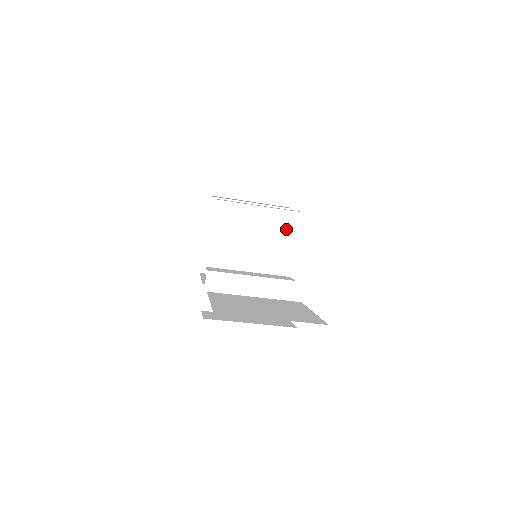
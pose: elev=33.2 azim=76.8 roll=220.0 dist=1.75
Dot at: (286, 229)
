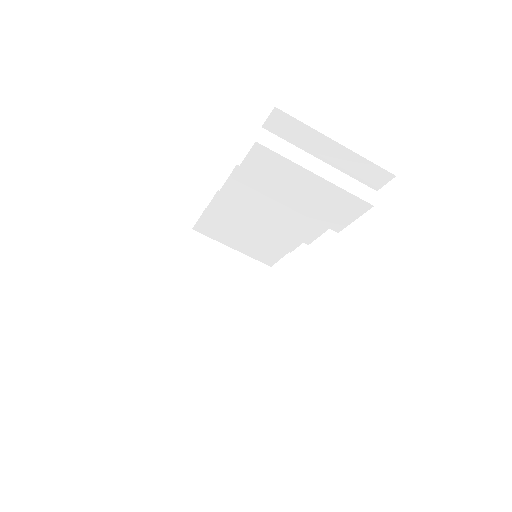
Dot at: (325, 172)
